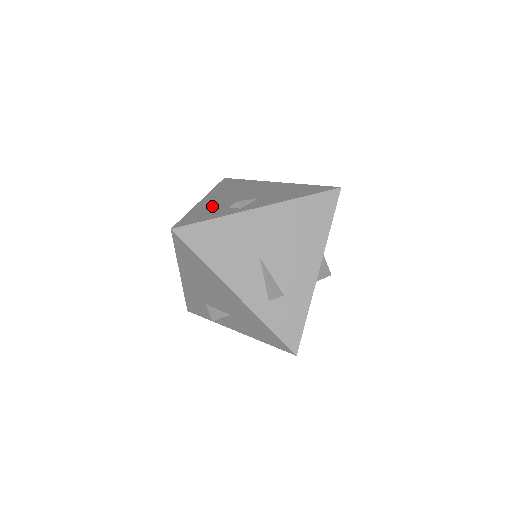
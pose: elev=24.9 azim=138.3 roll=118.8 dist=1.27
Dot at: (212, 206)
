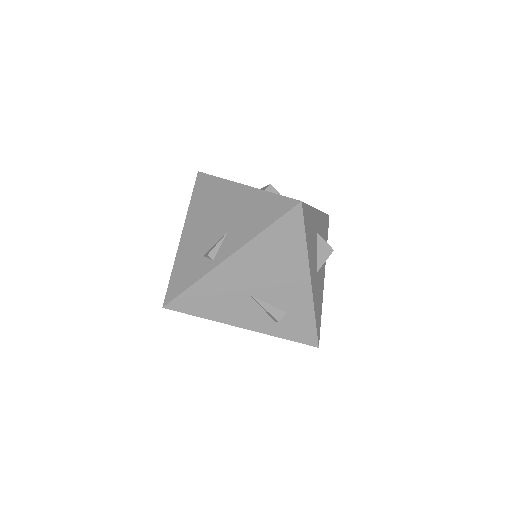
Dot at: (190, 253)
